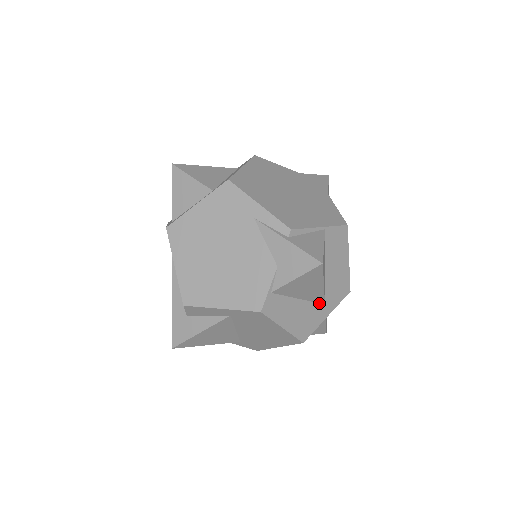
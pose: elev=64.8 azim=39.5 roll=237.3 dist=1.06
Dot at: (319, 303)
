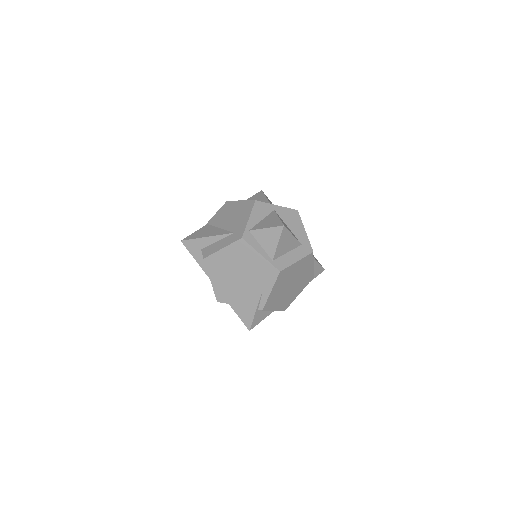
Dot at: occluded
